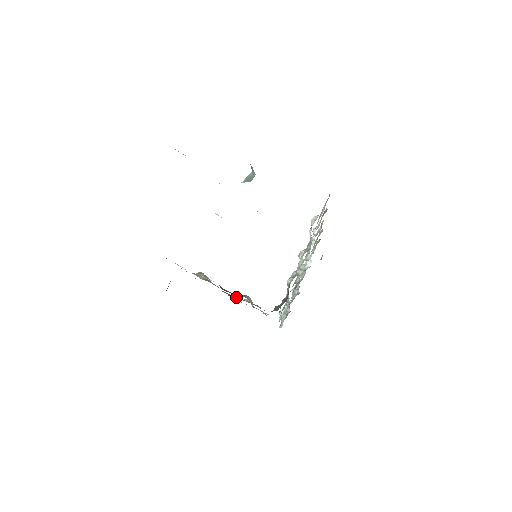
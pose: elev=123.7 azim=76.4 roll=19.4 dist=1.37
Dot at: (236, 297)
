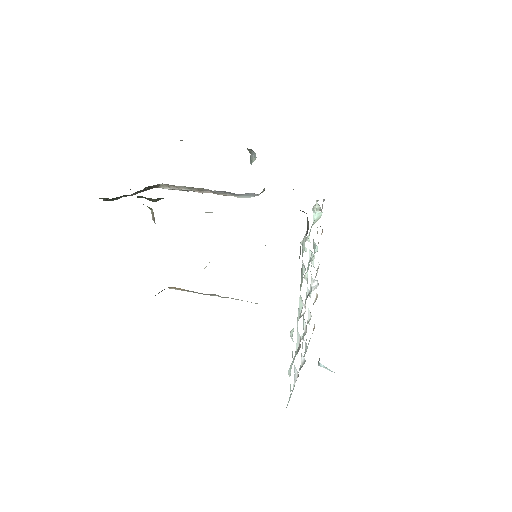
Dot at: occluded
